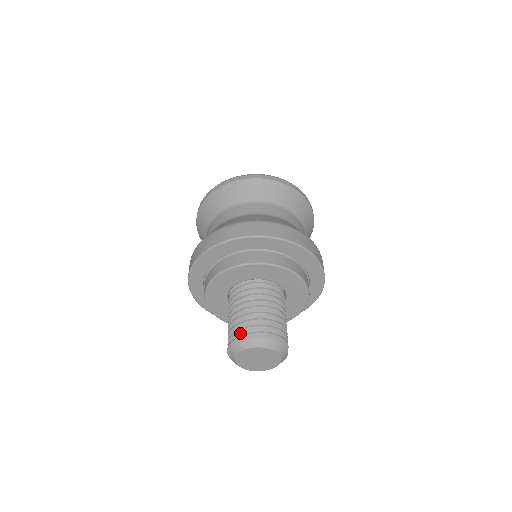
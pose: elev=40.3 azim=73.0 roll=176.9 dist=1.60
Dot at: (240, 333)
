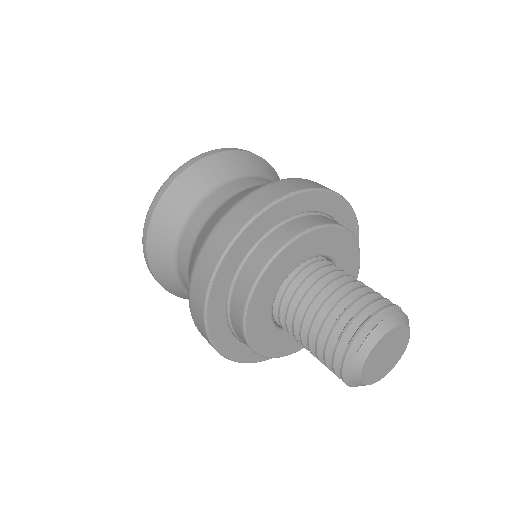
Dot at: (367, 311)
